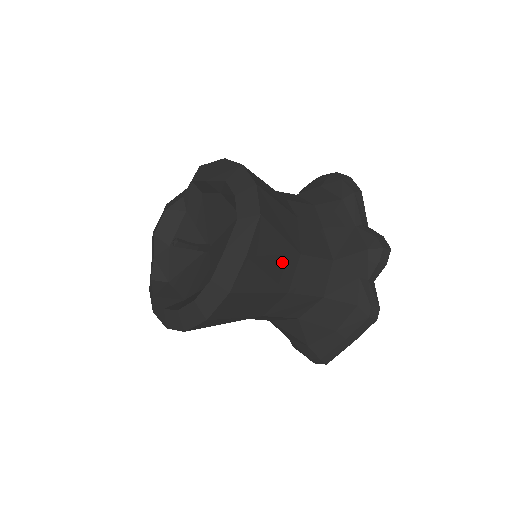
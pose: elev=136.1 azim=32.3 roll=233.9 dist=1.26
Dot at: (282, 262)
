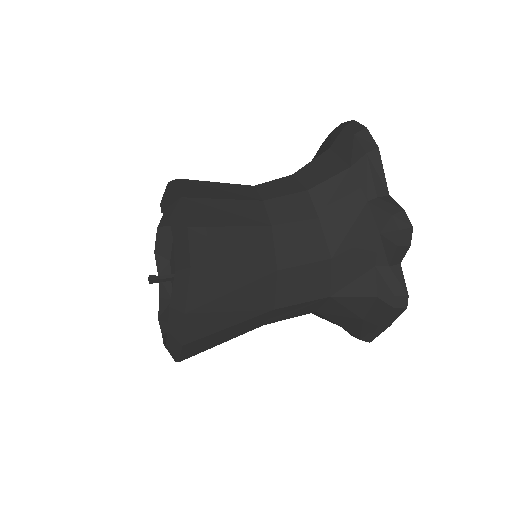
Dot at: (248, 291)
